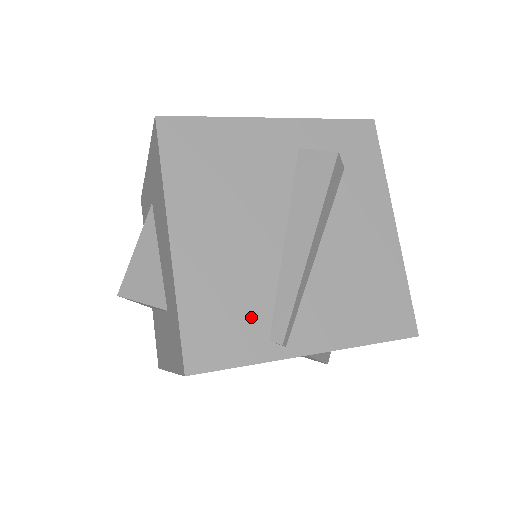
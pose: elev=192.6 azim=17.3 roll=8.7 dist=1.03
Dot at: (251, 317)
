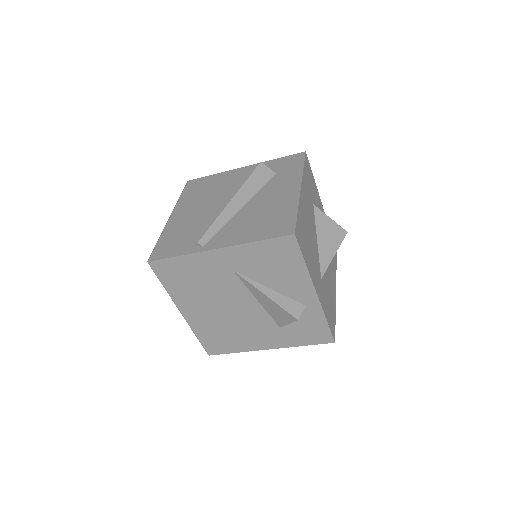
Dot at: (191, 238)
